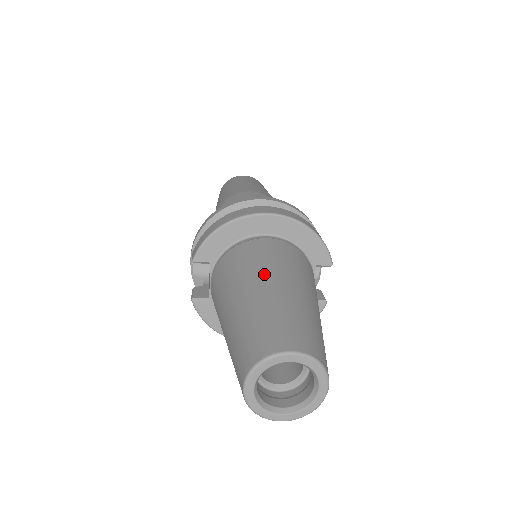
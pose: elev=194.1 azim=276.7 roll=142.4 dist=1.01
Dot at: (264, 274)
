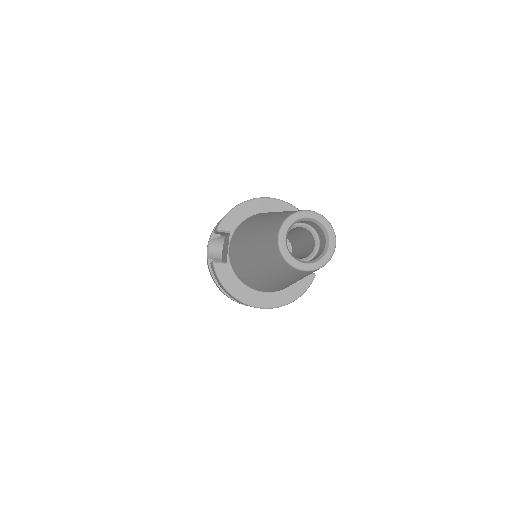
Dot at: occluded
